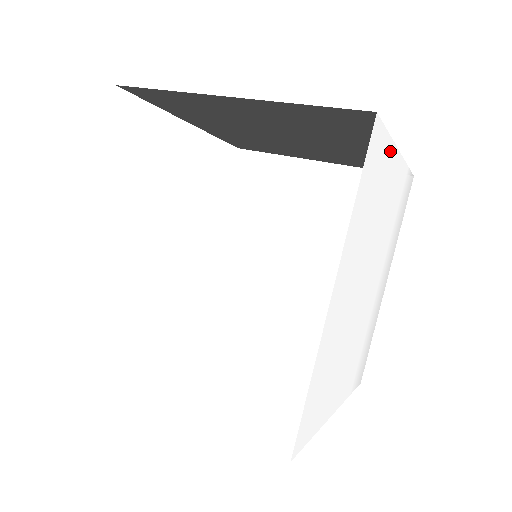
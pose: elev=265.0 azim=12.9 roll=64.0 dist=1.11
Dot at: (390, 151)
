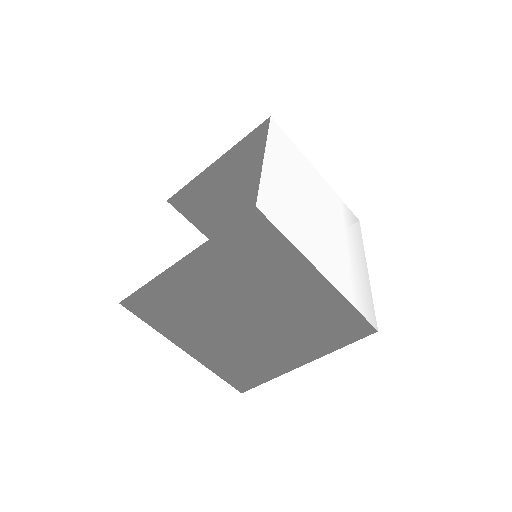
Dot at: (301, 155)
